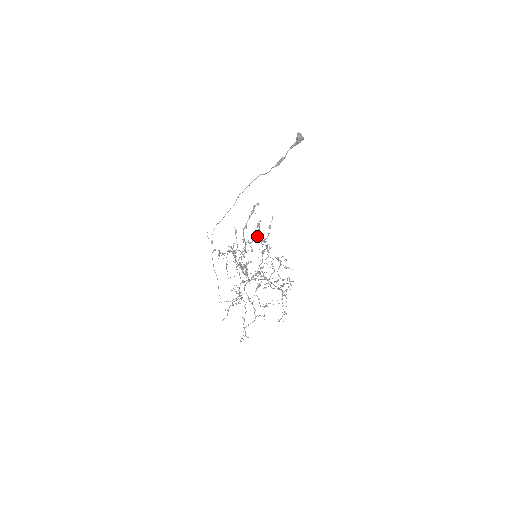
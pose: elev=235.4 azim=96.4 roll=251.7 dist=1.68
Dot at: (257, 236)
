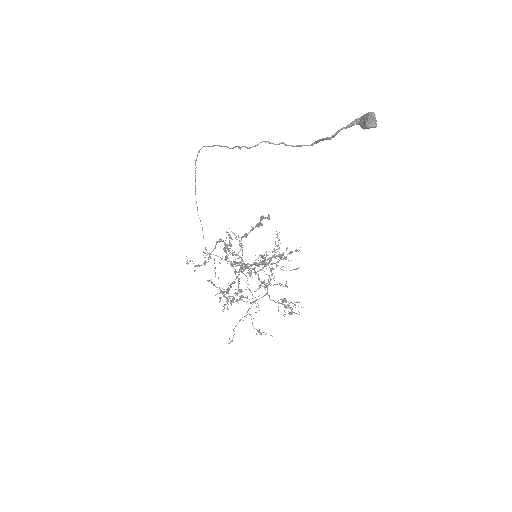
Dot at: occluded
